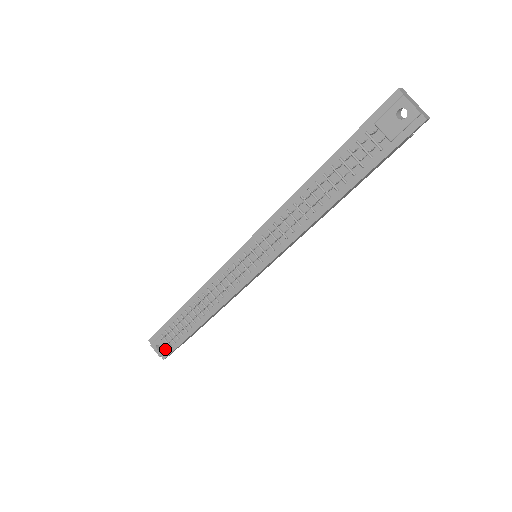
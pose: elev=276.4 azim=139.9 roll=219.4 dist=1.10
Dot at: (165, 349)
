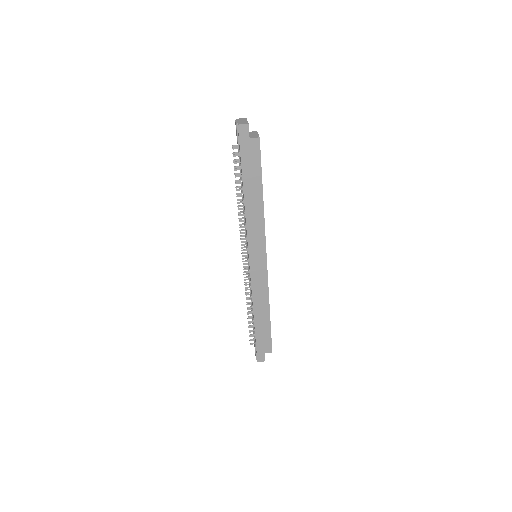
Dot at: (255, 351)
